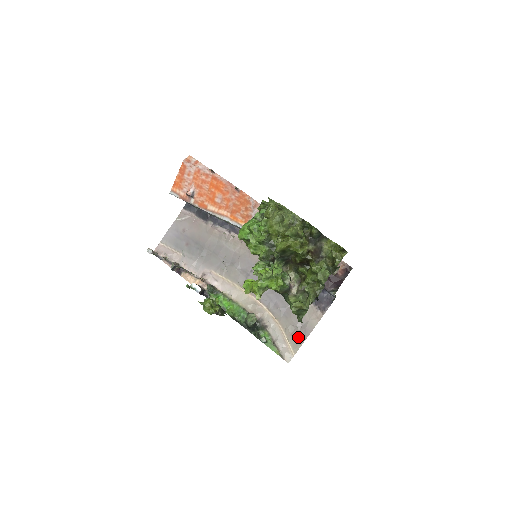
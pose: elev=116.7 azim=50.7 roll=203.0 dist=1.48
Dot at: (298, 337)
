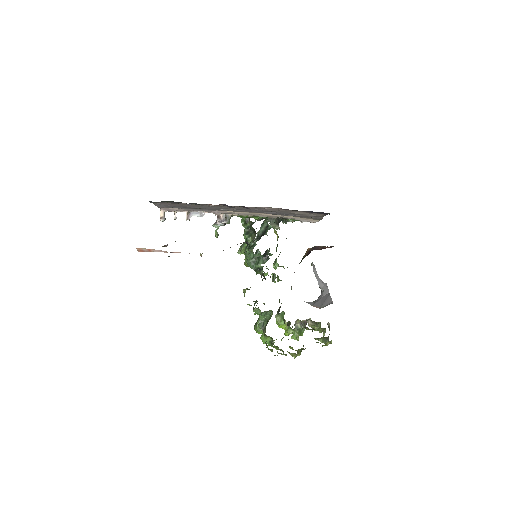
Dot at: occluded
